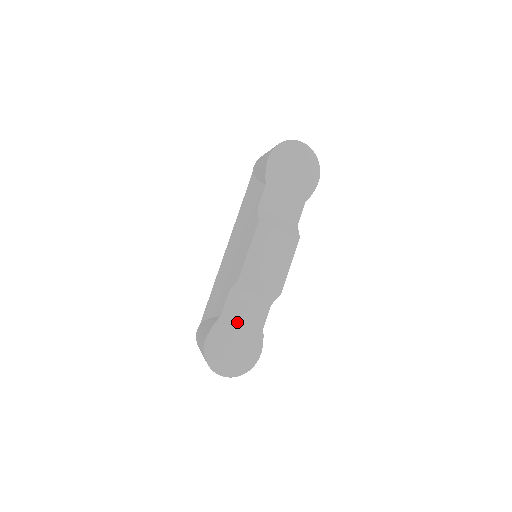
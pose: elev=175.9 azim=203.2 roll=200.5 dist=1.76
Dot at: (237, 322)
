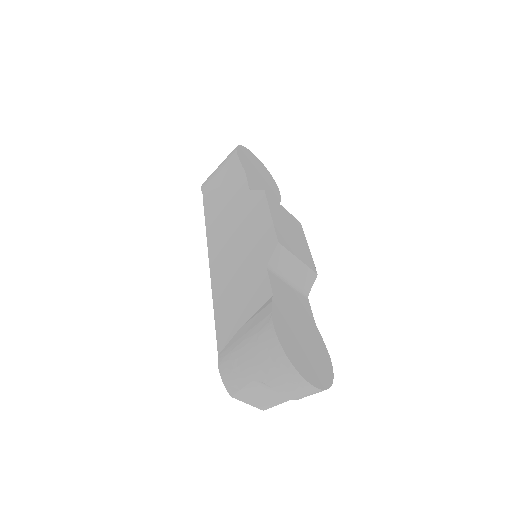
Dot at: (291, 309)
